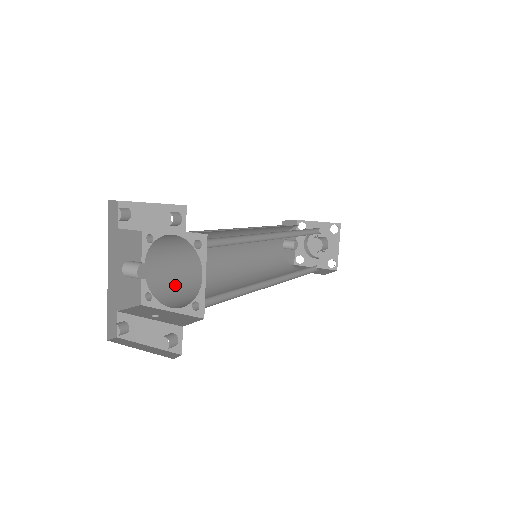
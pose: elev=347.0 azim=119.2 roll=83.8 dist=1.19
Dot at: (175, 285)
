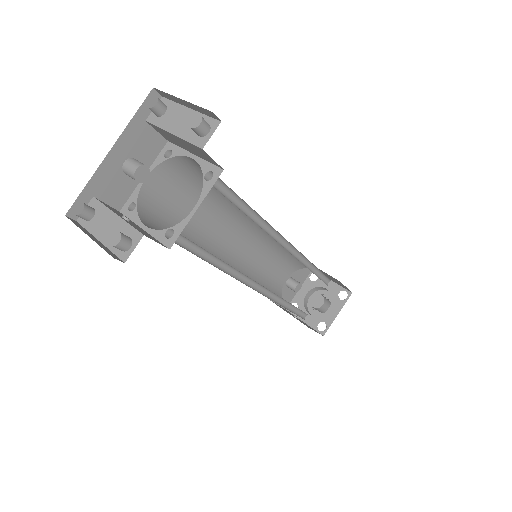
Dot at: (164, 219)
